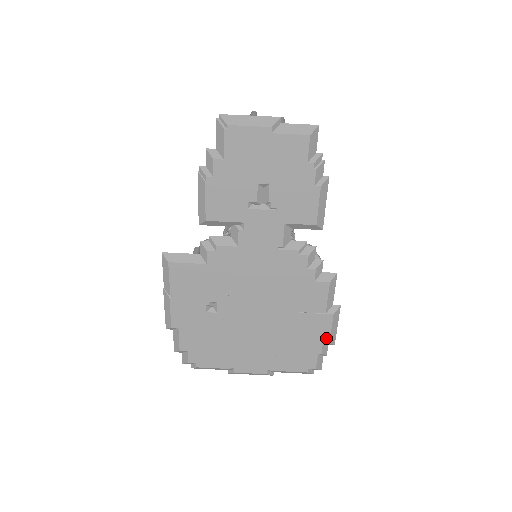
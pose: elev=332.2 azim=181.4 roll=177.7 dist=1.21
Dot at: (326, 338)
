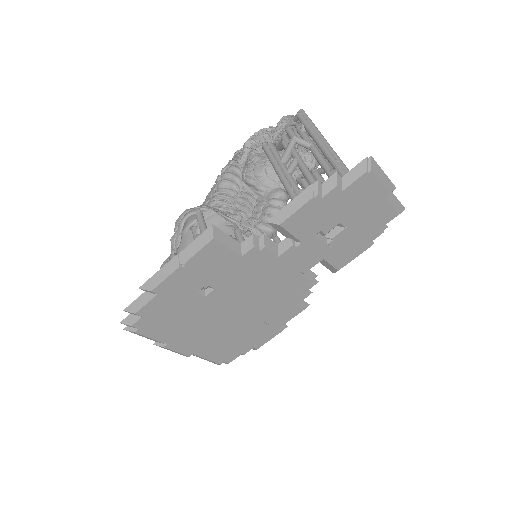
Dot at: (259, 345)
